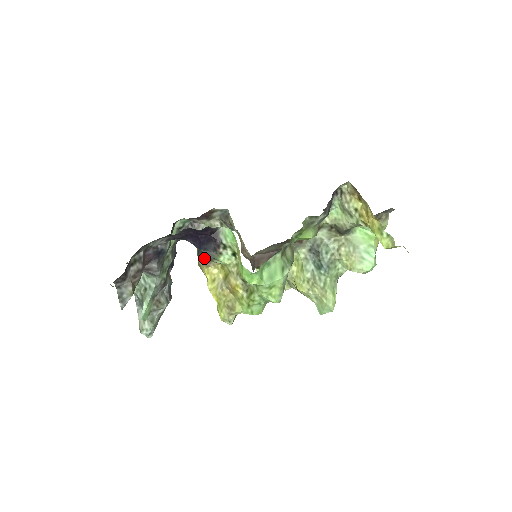
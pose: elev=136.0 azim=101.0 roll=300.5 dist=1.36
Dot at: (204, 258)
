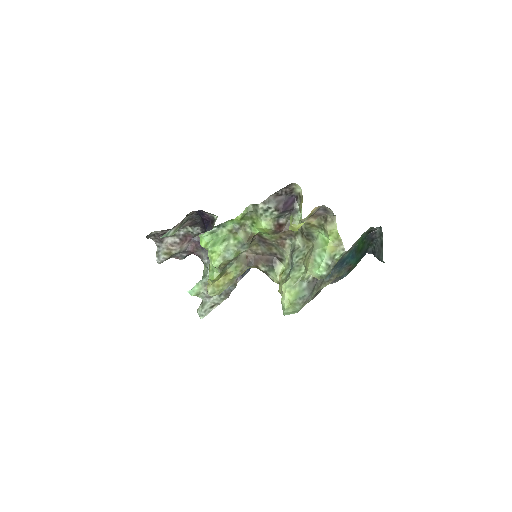
Dot at: occluded
